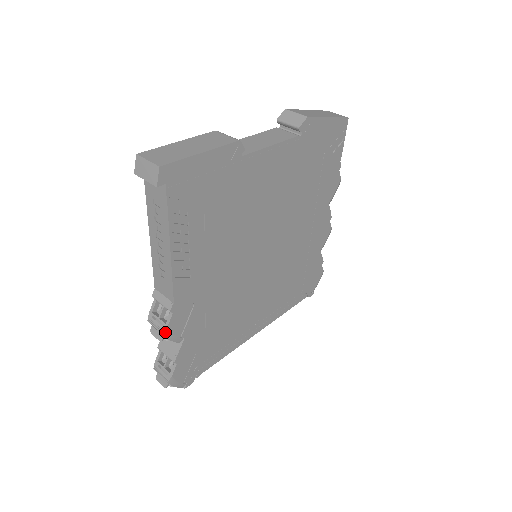
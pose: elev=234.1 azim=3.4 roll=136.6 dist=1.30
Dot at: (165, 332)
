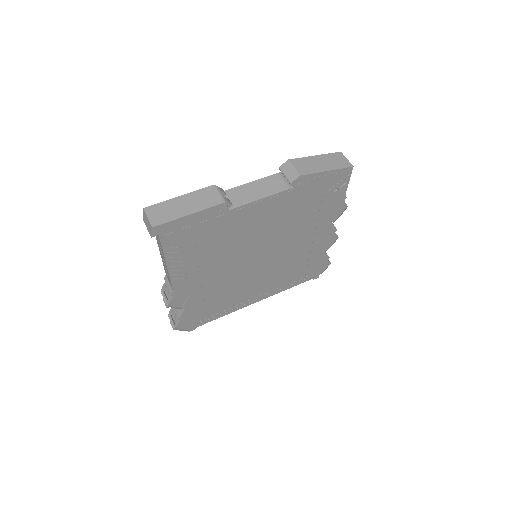
Dot at: (168, 305)
